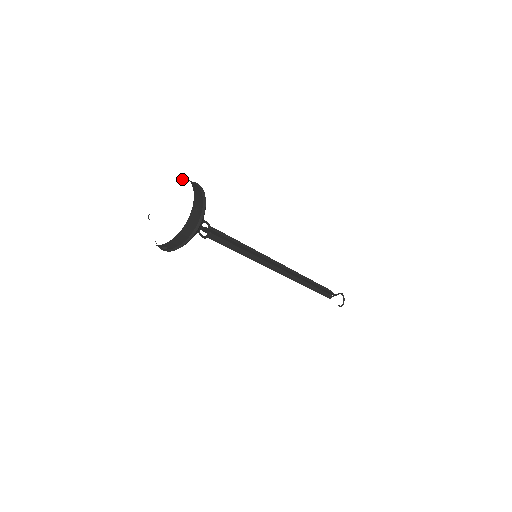
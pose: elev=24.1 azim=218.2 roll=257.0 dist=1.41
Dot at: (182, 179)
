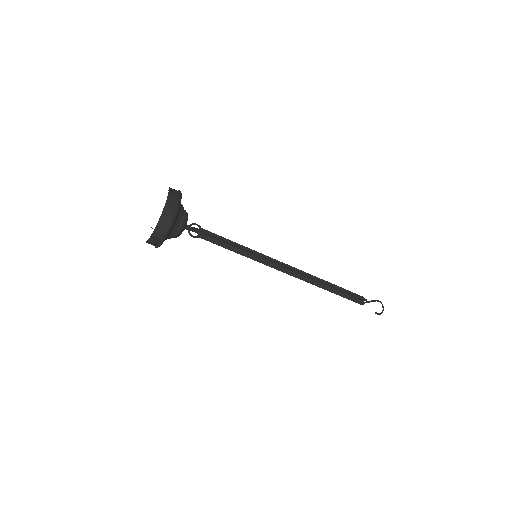
Dot at: occluded
